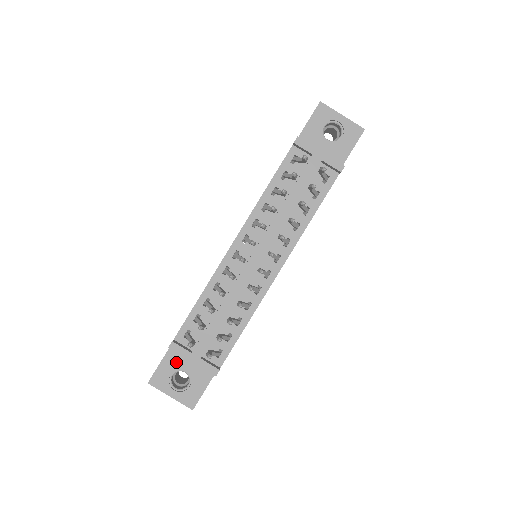
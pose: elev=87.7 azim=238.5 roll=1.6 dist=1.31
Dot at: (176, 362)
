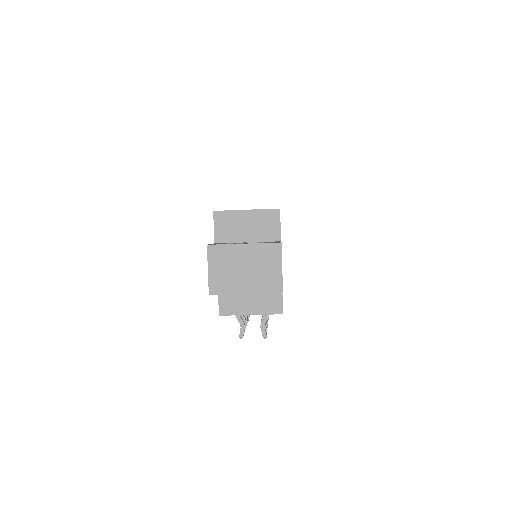
Dot at: occluded
